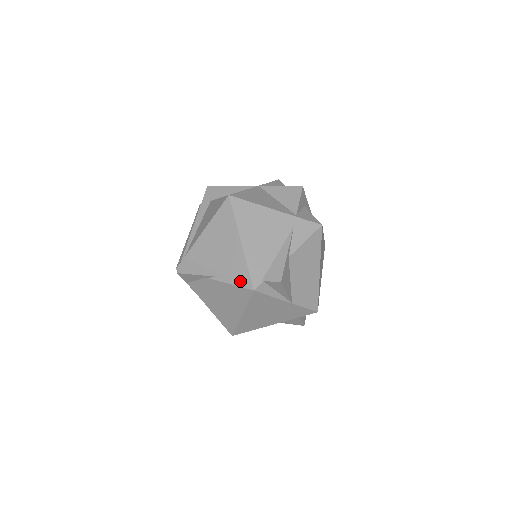
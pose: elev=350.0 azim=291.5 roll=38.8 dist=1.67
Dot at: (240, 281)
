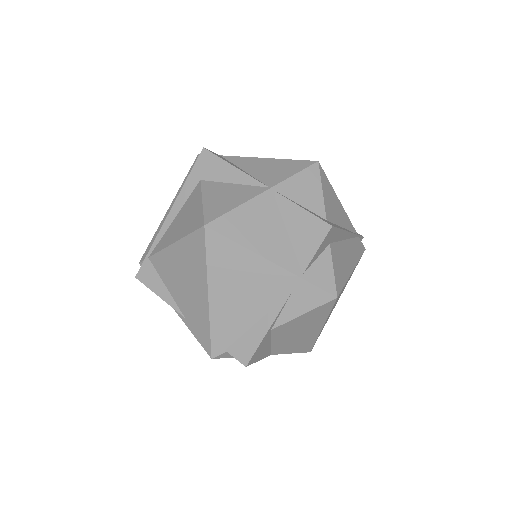
Dot at: (199, 337)
